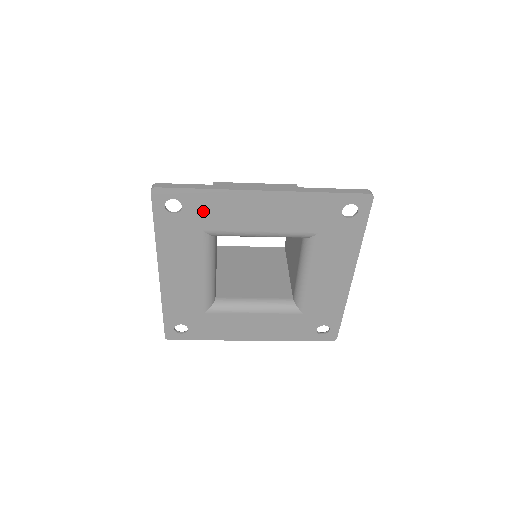
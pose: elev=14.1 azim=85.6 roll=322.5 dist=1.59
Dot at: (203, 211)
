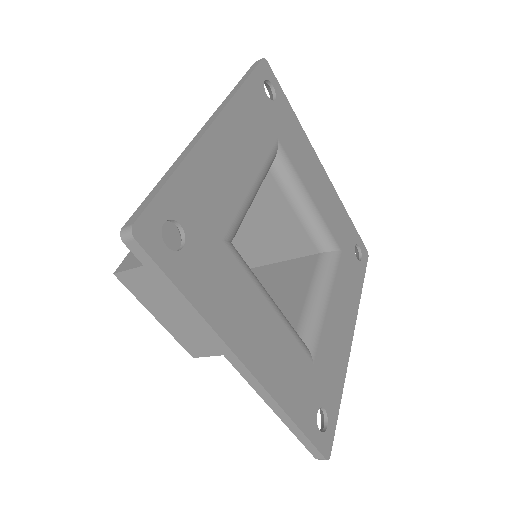
Dot at: (285, 125)
